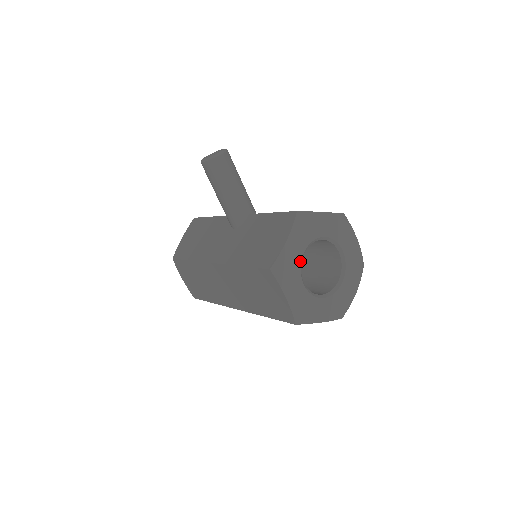
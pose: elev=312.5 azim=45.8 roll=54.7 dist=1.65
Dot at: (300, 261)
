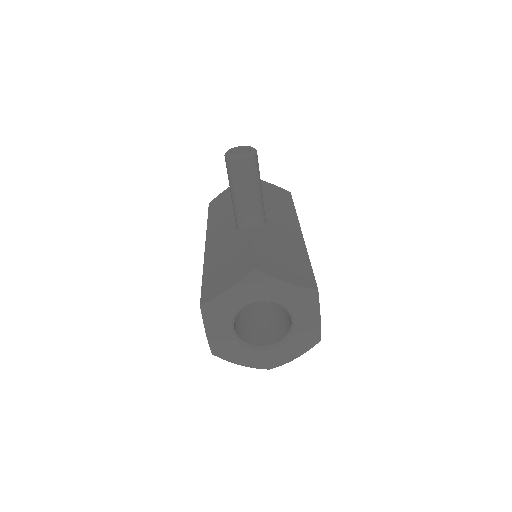
Dot at: (235, 312)
